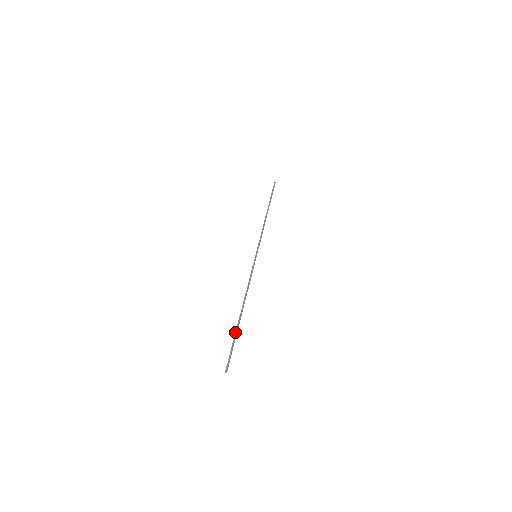
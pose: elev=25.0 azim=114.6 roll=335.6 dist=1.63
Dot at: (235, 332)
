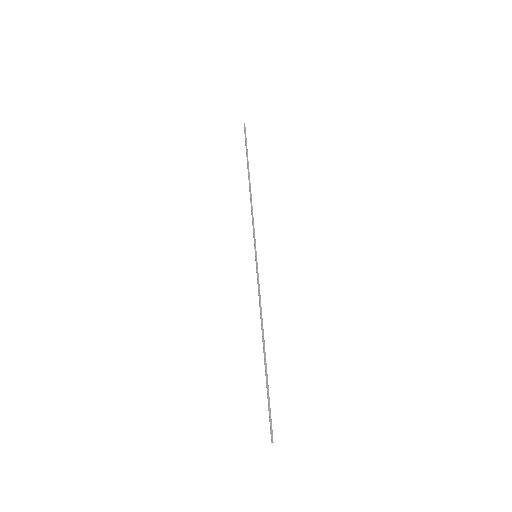
Dot at: occluded
